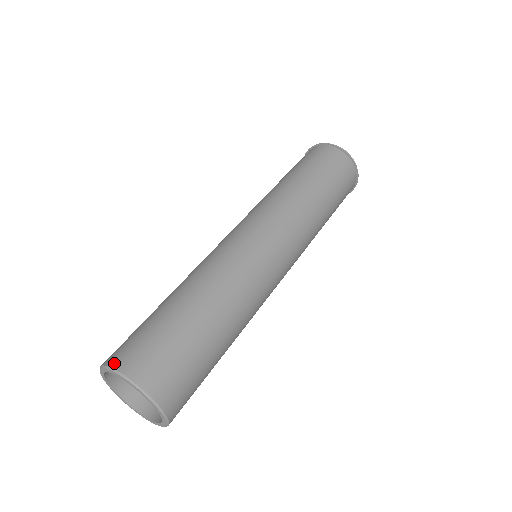
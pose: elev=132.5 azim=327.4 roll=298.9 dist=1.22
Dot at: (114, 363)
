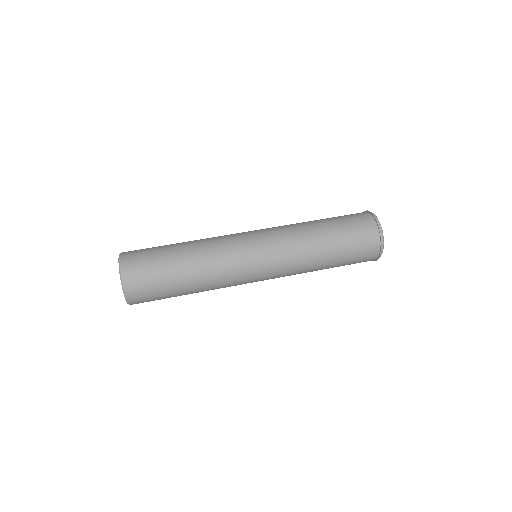
Dot at: (122, 260)
